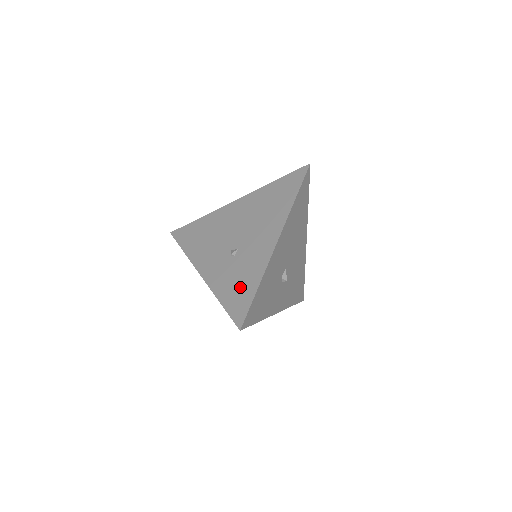
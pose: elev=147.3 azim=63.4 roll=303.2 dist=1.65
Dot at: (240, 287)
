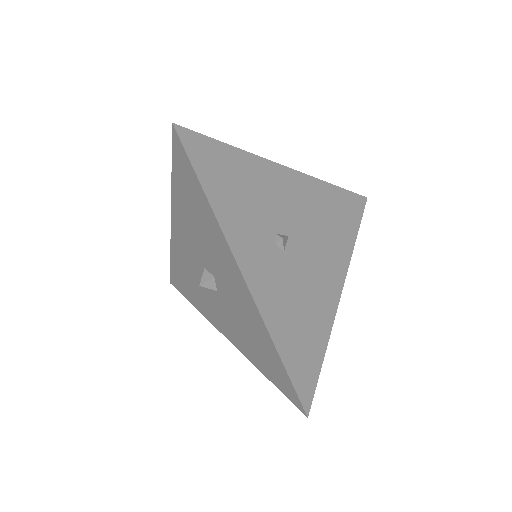
Dot at: occluded
